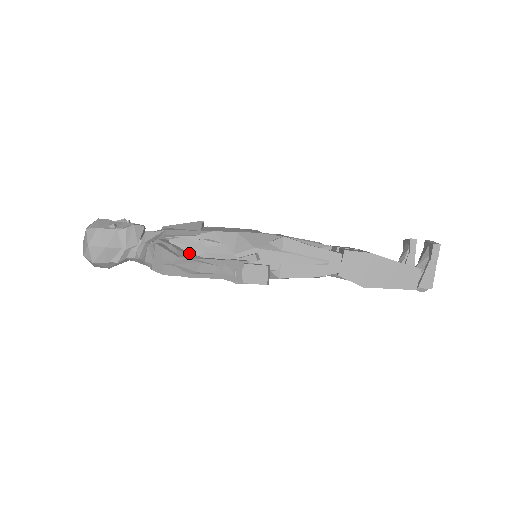
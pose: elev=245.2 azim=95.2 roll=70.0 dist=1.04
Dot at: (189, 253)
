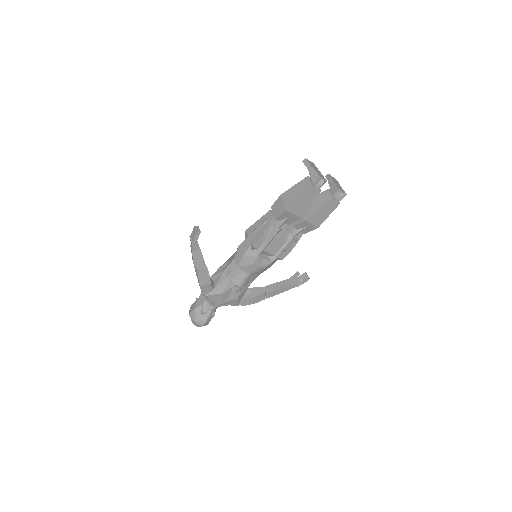
Dot at: occluded
